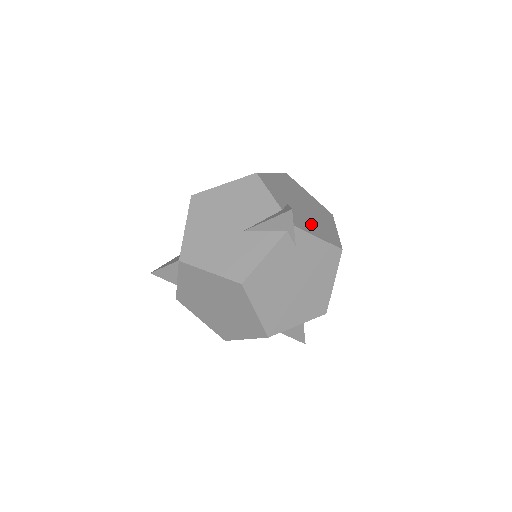
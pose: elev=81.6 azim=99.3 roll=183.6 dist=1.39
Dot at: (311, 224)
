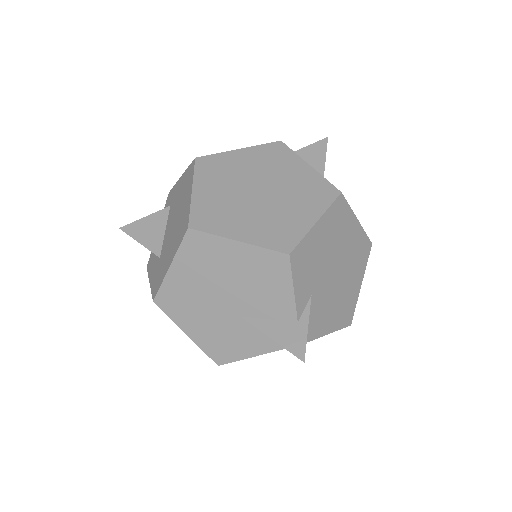
Dot at: (329, 311)
